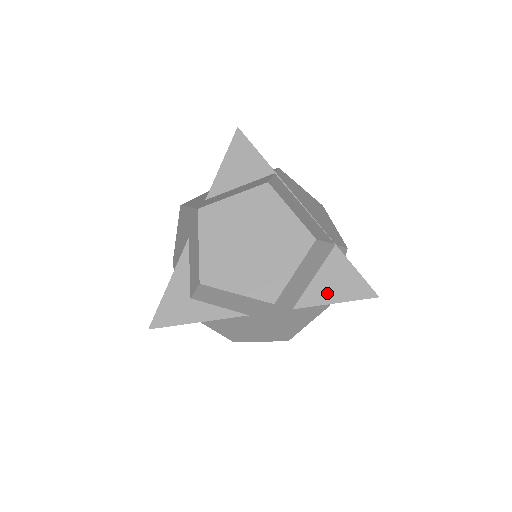
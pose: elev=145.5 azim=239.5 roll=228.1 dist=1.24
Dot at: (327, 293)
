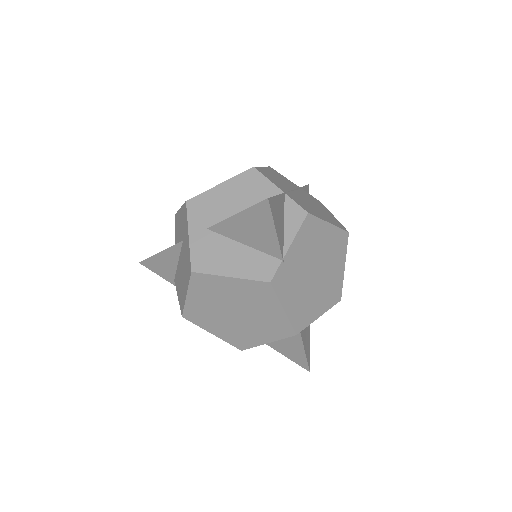
Dot at: occluded
